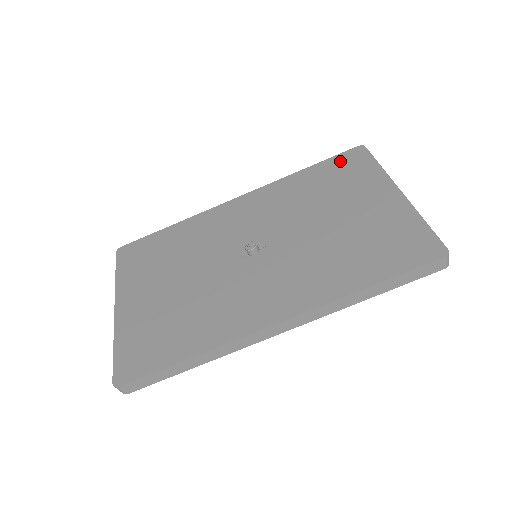
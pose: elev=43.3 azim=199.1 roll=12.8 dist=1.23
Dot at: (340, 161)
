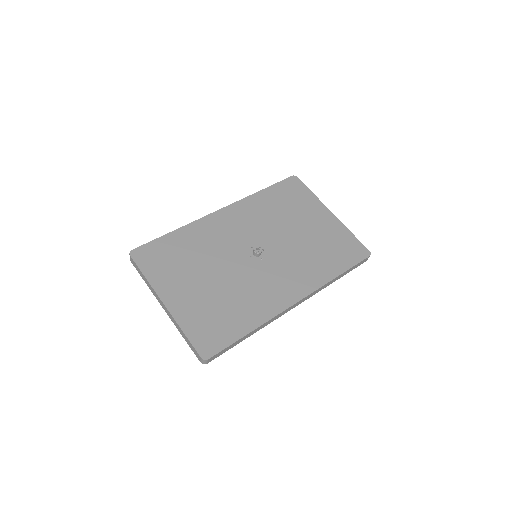
Dot at: (286, 186)
